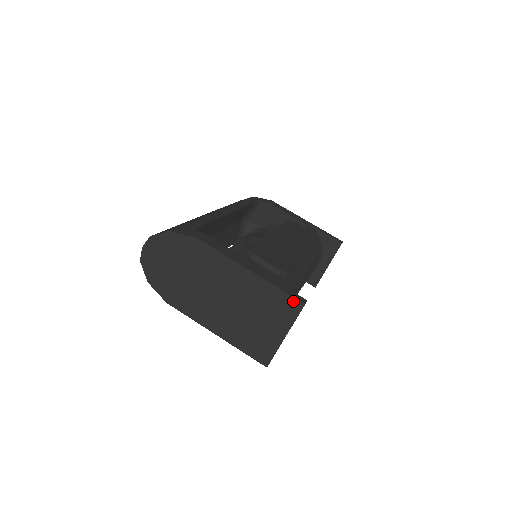
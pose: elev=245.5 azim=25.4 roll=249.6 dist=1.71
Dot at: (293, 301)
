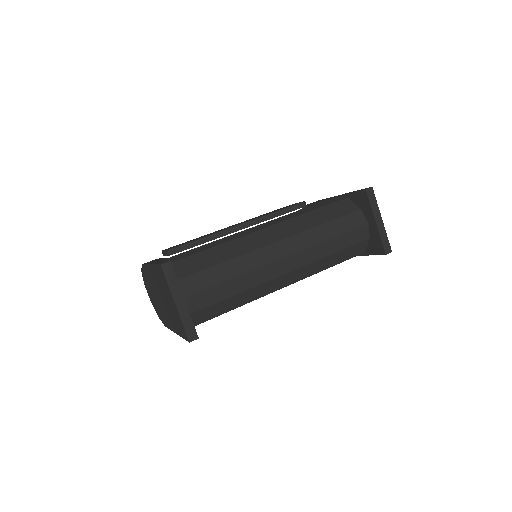
Dot at: (160, 268)
